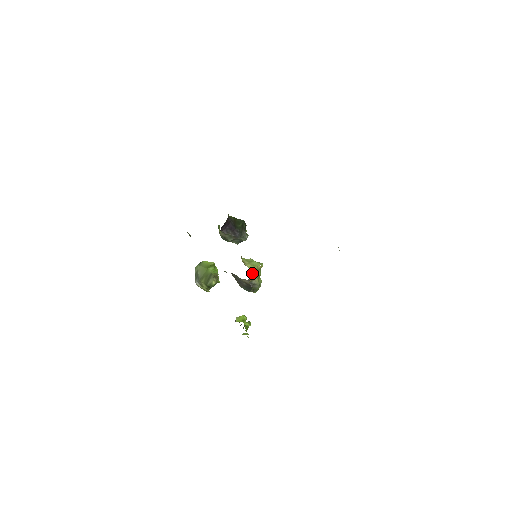
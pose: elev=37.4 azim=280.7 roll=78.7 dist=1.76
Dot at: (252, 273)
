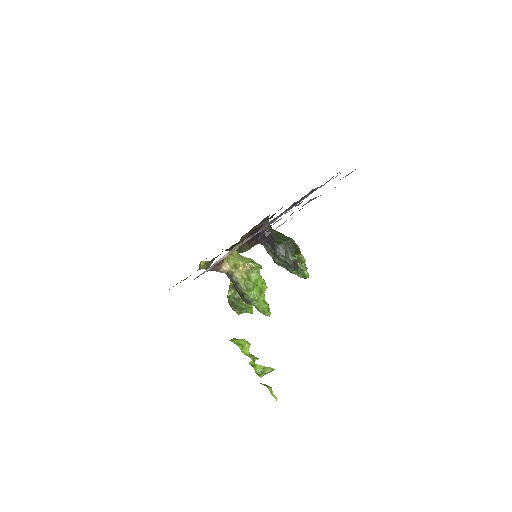
Dot at: (227, 262)
